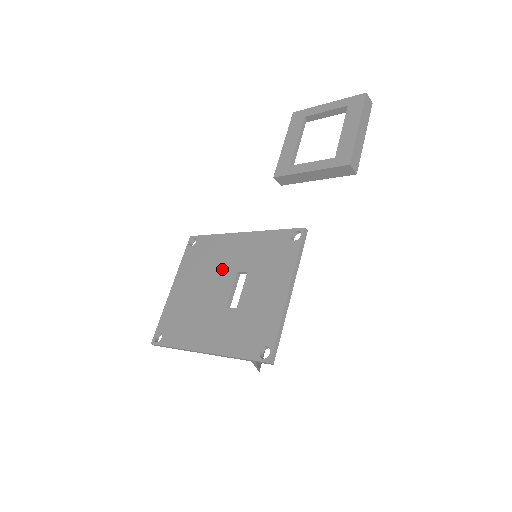
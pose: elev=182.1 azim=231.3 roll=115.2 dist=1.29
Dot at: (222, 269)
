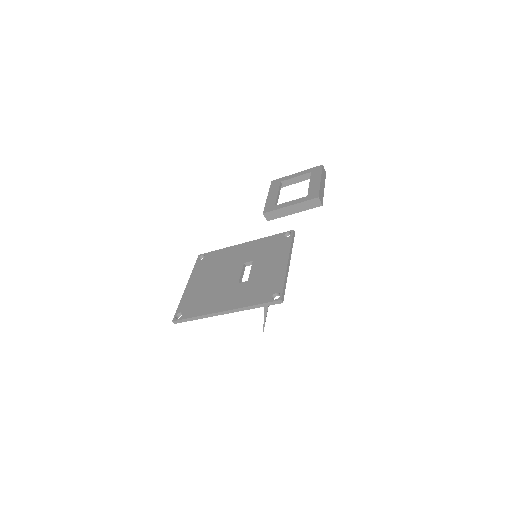
Dot at: (231, 265)
